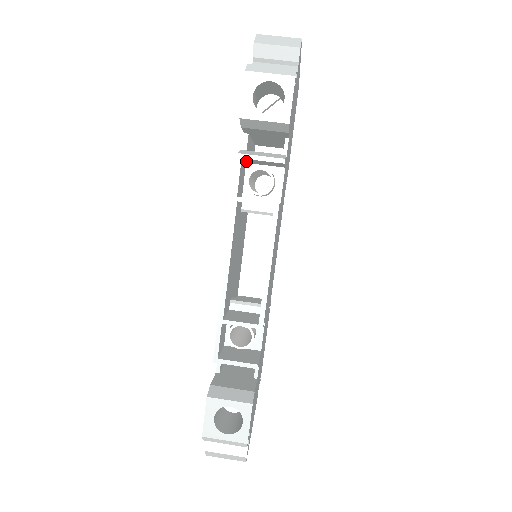
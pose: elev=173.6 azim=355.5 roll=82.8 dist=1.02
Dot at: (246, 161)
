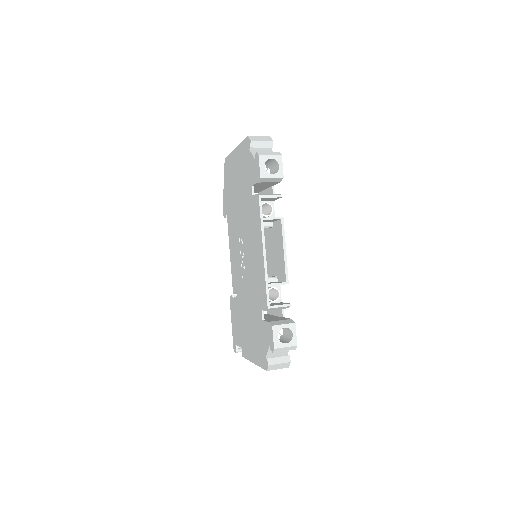
Dot at: occluded
